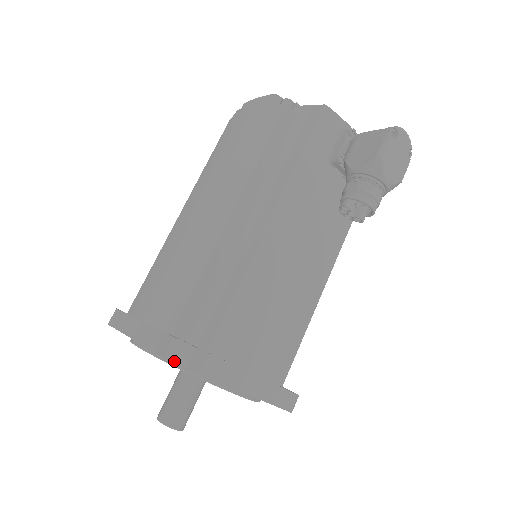
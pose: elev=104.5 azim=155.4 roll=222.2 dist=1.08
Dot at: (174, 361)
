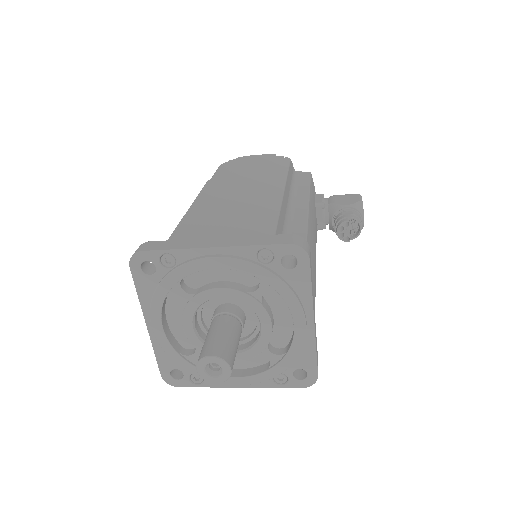
Dot at: (302, 247)
